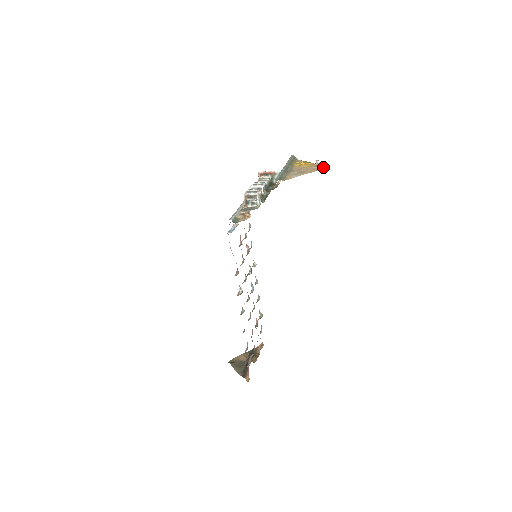
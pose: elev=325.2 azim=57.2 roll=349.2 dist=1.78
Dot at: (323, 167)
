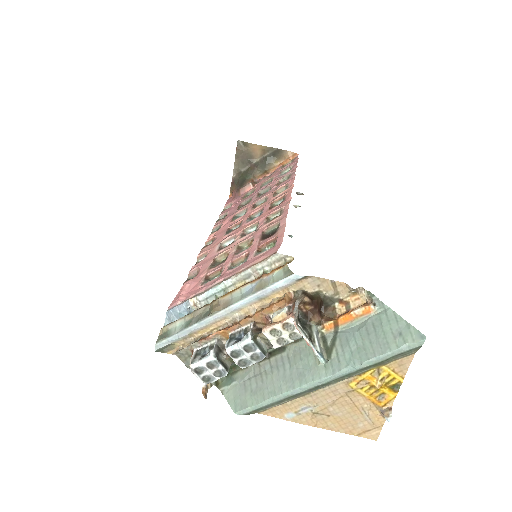
Dot at: (369, 431)
